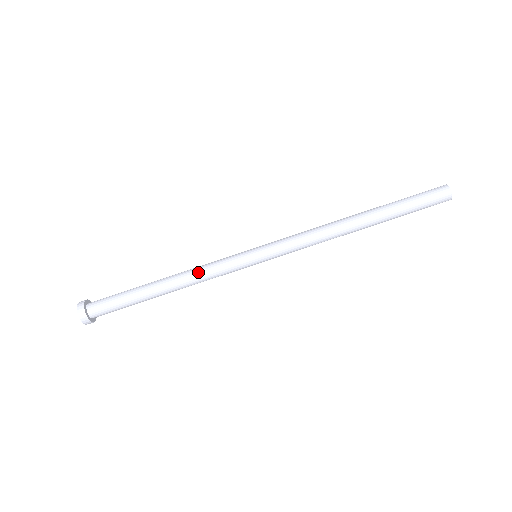
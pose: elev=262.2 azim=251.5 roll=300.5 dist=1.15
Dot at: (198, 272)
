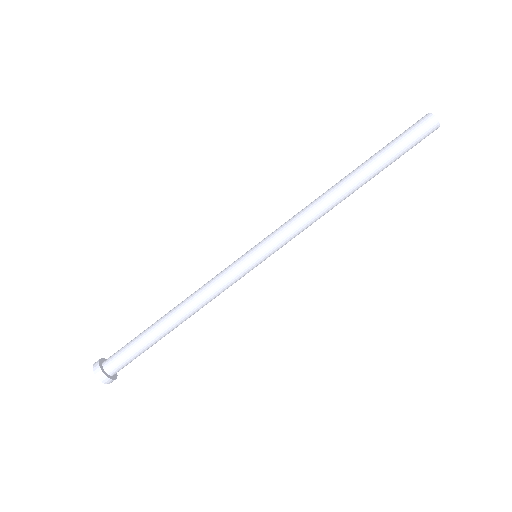
Dot at: (206, 297)
